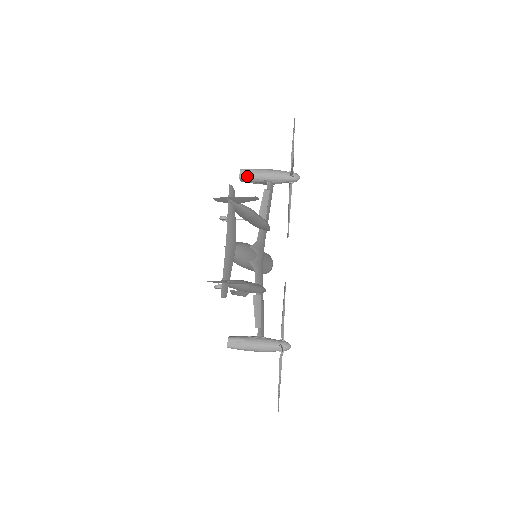
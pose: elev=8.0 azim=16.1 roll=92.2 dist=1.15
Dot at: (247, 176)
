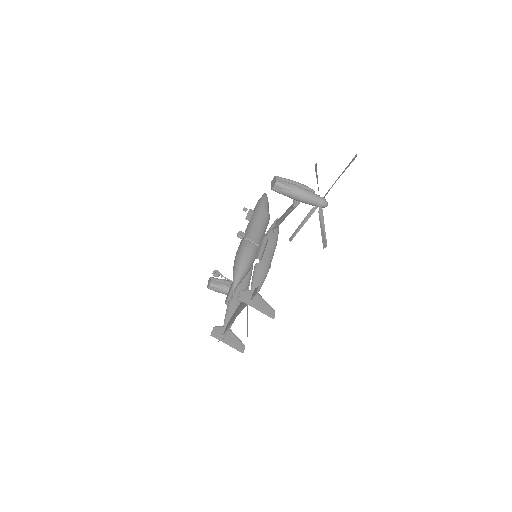
Dot at: (279, 192)
